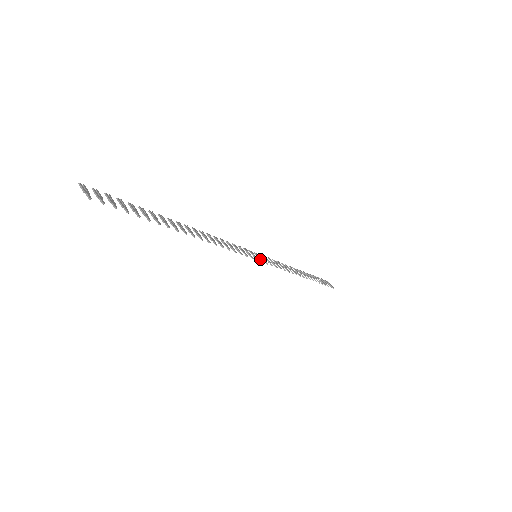
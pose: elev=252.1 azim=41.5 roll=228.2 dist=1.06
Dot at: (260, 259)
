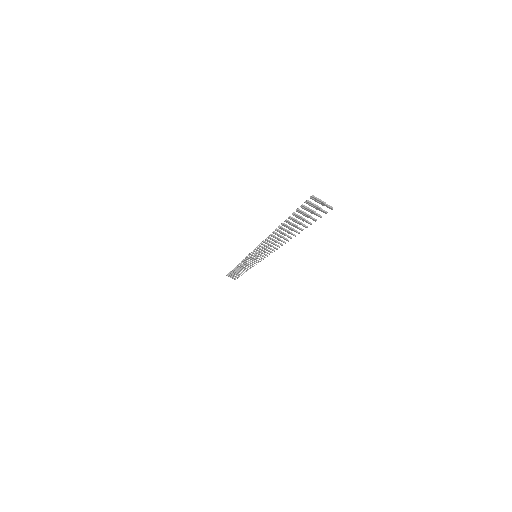
Dot at: (258, 258)
